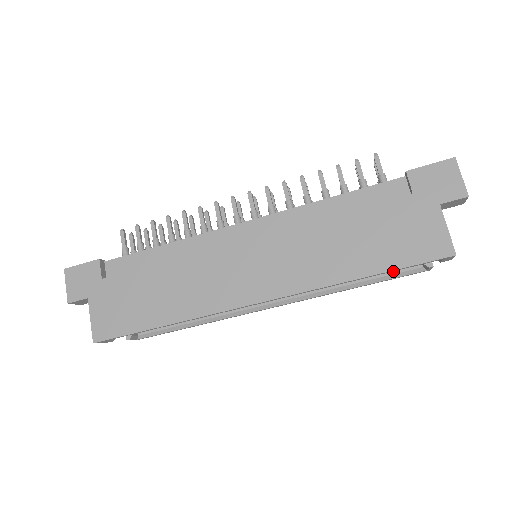
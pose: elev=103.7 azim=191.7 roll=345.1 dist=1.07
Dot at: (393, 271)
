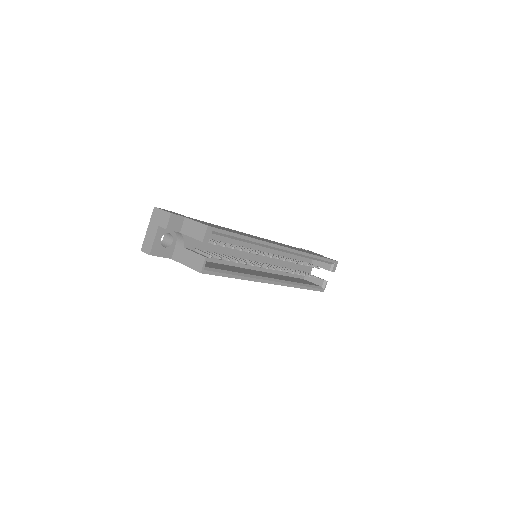
Dot at: (313, 285)
